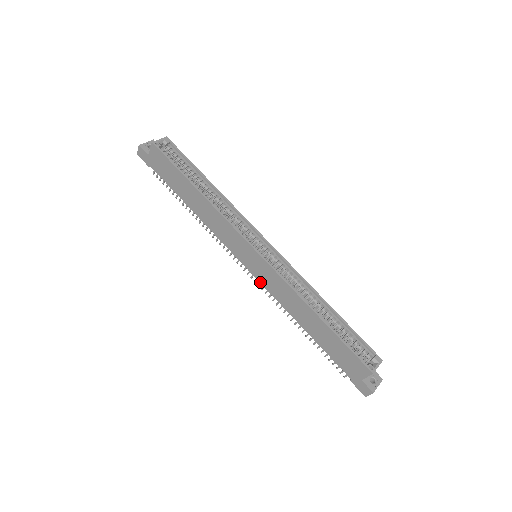
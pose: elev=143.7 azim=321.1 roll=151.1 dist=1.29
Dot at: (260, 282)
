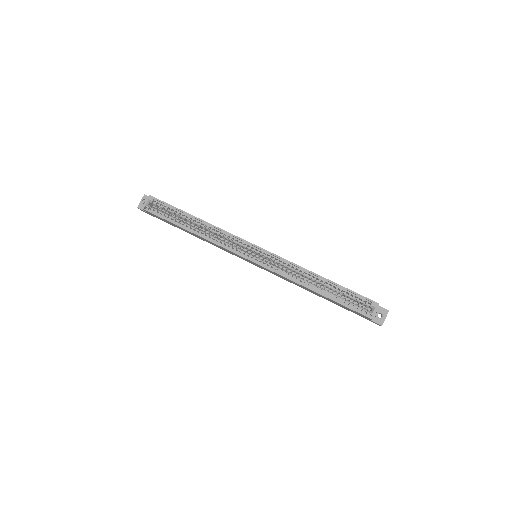
Dot at: occluded
